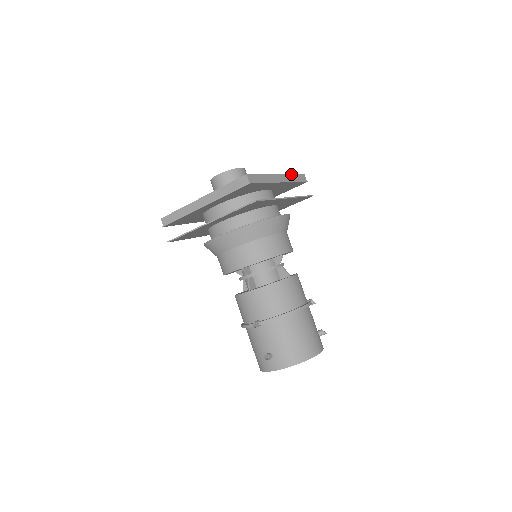
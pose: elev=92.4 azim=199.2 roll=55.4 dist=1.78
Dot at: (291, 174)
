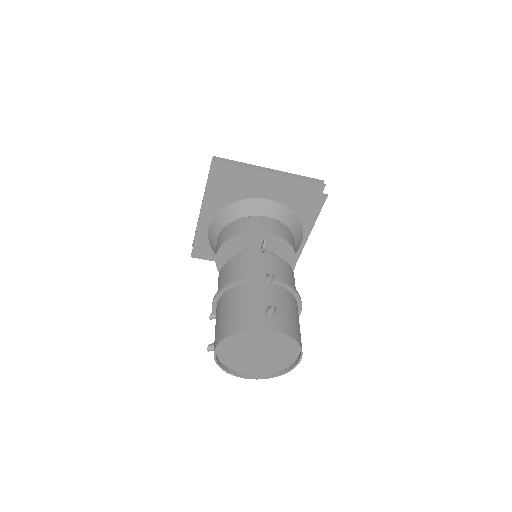
Dot at: occluded
